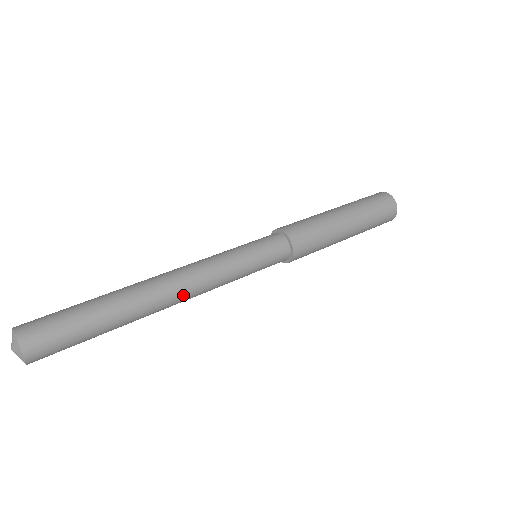
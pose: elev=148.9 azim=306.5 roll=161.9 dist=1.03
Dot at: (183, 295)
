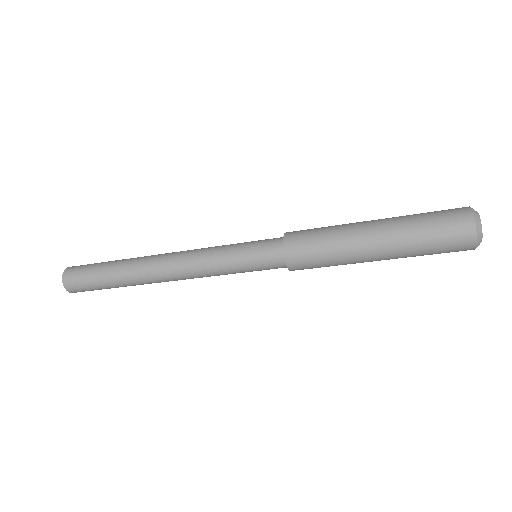
Dot at: (169, 272)
